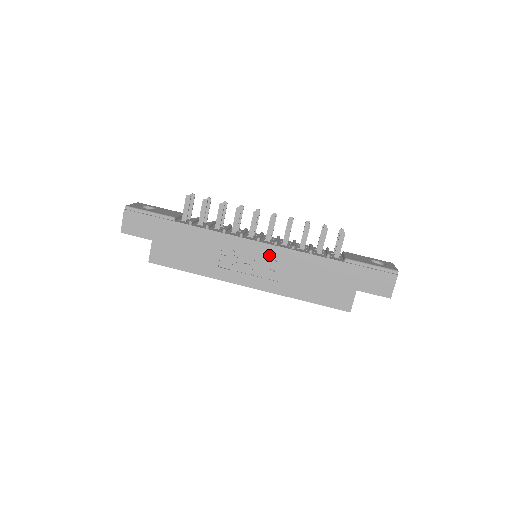
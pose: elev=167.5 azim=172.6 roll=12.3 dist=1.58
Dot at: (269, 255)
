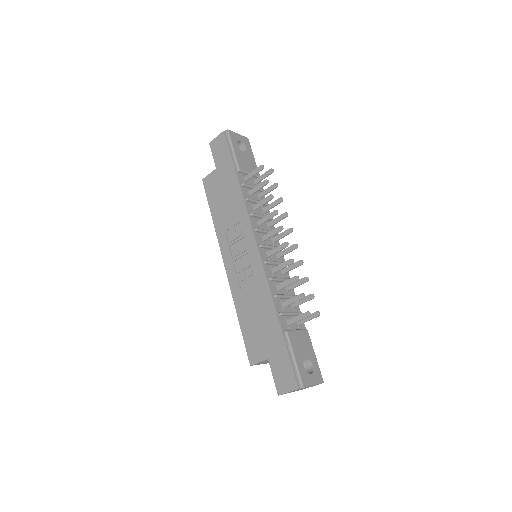
Dot at: (253, 263)
